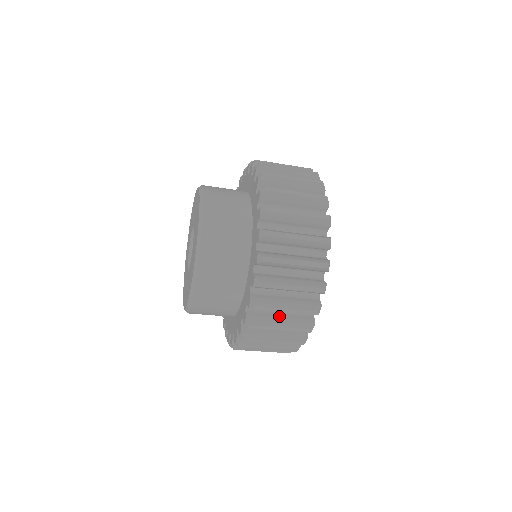
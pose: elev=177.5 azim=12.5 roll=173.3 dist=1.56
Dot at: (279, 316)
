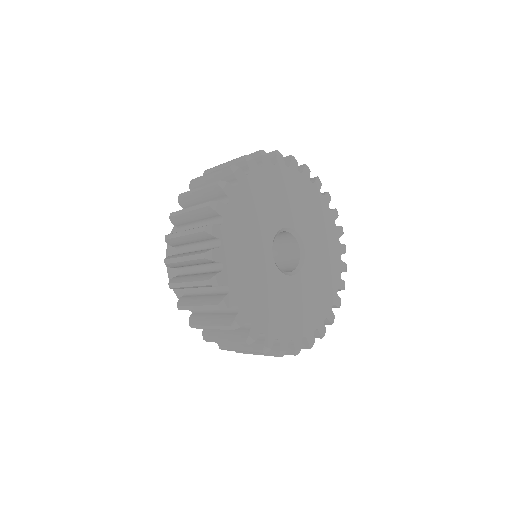
Dot at: occluded
